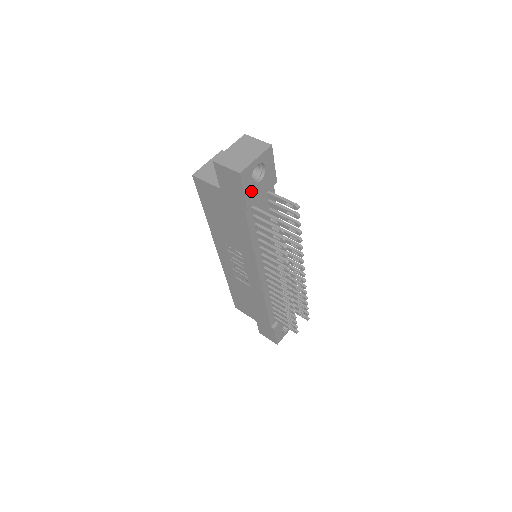
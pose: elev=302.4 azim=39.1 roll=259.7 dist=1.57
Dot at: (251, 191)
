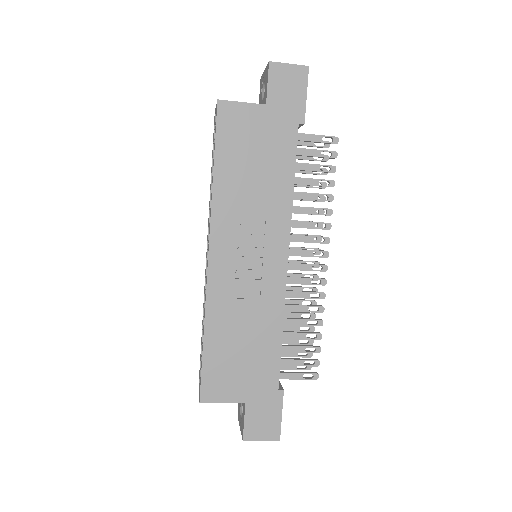
Dot at: occluded
